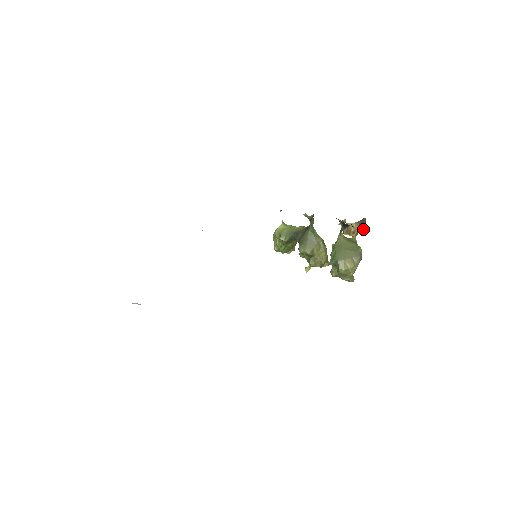
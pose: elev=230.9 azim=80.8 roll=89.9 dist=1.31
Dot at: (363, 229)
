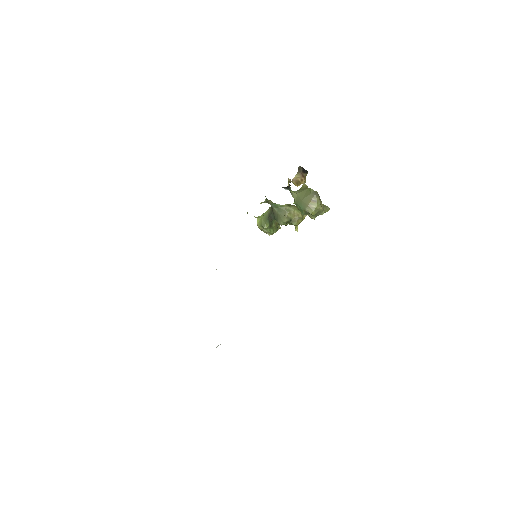
Dot at: (305, 173)
